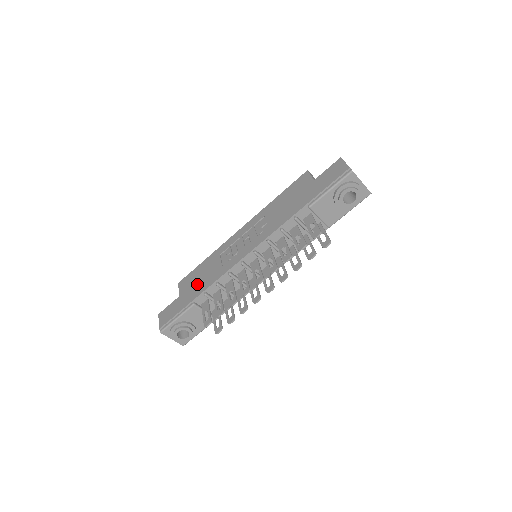
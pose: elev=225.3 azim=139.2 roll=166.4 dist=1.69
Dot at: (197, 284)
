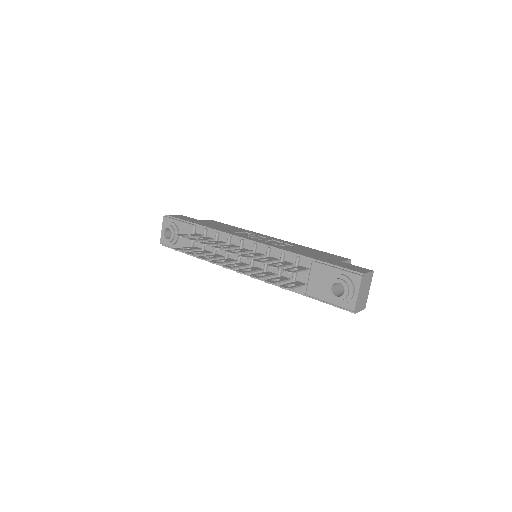
Dot at: (214, 225)
